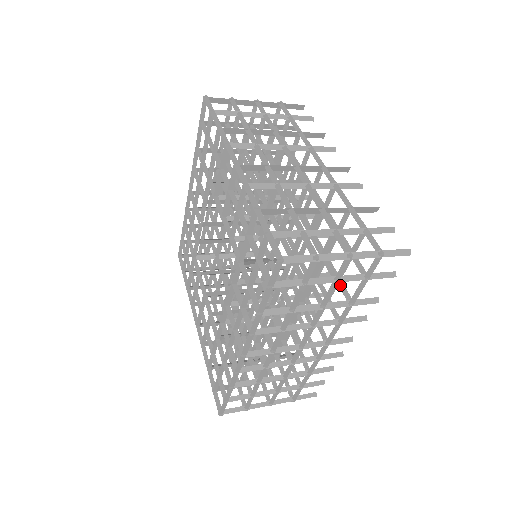
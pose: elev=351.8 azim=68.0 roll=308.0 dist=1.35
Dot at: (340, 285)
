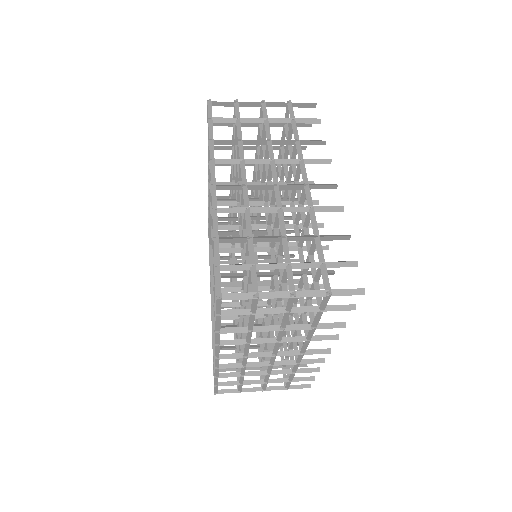
Dot at: occluded
